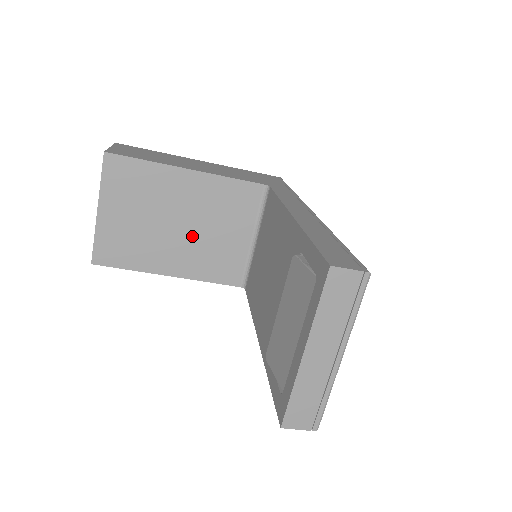
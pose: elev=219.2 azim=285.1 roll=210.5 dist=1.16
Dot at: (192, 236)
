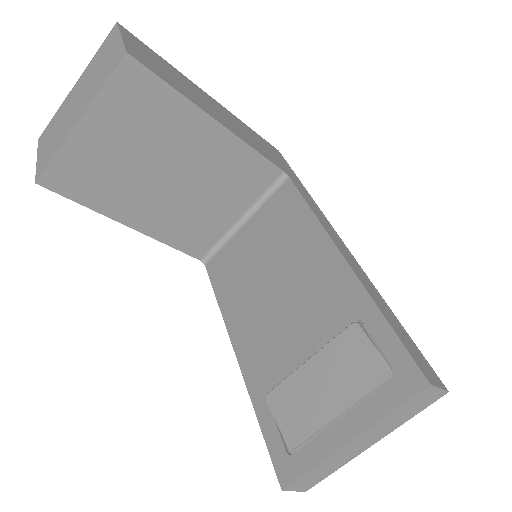
Dot at: (180, 195)
